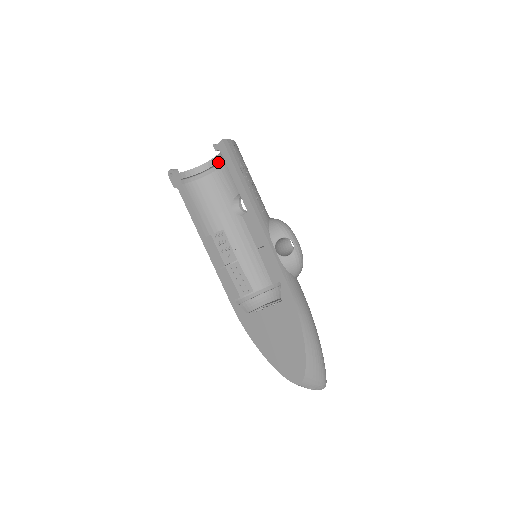
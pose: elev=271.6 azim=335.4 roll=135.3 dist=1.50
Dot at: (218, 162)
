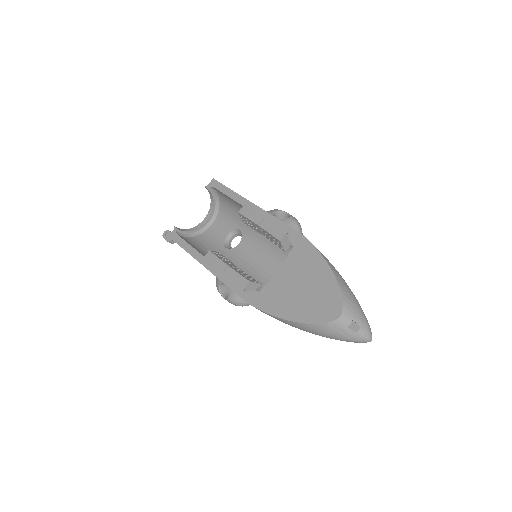
Dot at: (207, 221)
